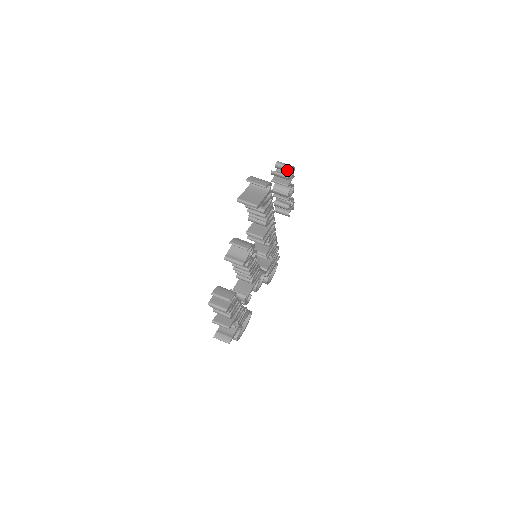
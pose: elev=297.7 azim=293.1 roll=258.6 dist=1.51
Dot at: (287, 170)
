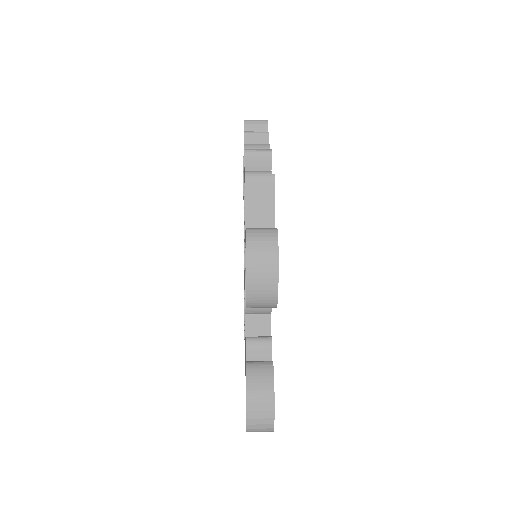
Dot at: occluded
